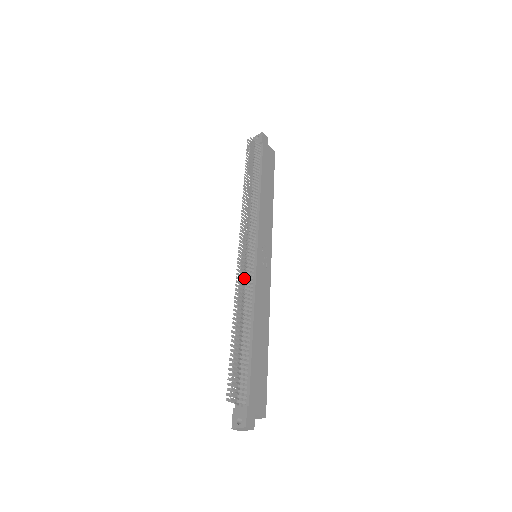
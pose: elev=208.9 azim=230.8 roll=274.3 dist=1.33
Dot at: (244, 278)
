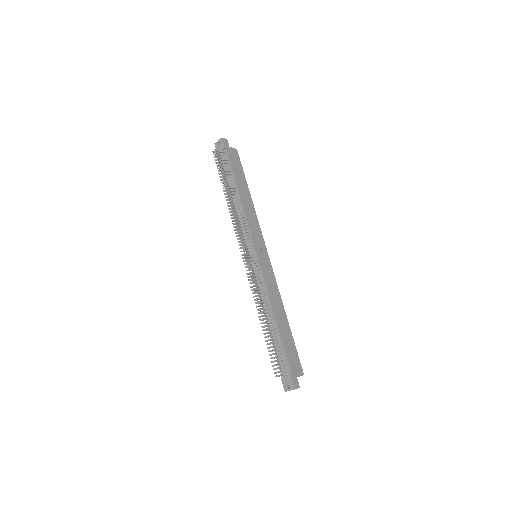
Dot at: (255, 281)
